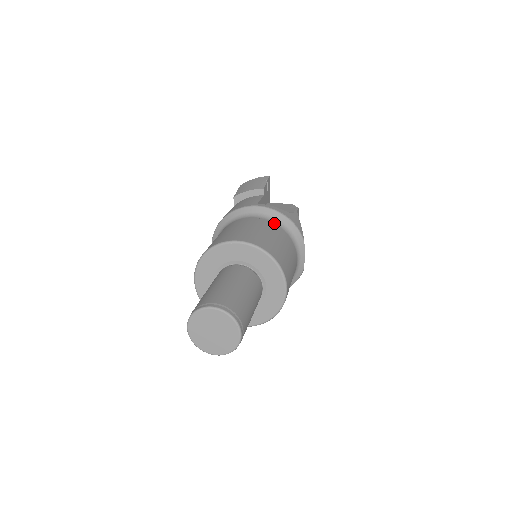
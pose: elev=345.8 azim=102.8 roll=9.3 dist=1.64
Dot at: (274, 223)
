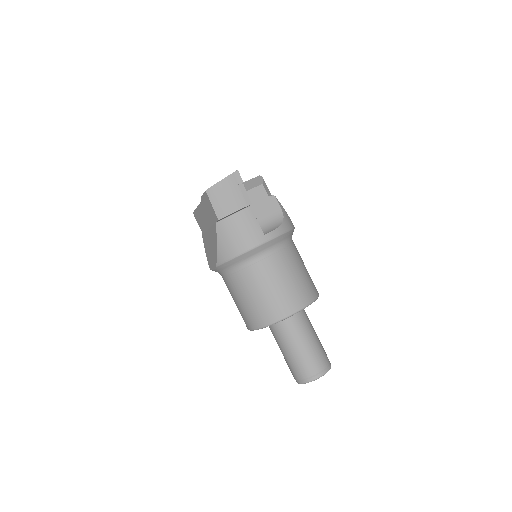
Dot at: (286, 246)
